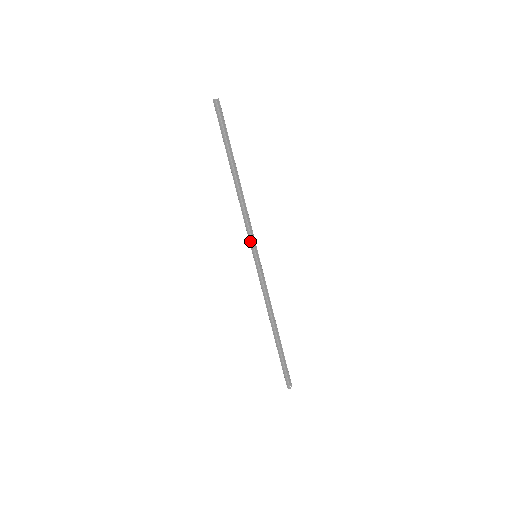
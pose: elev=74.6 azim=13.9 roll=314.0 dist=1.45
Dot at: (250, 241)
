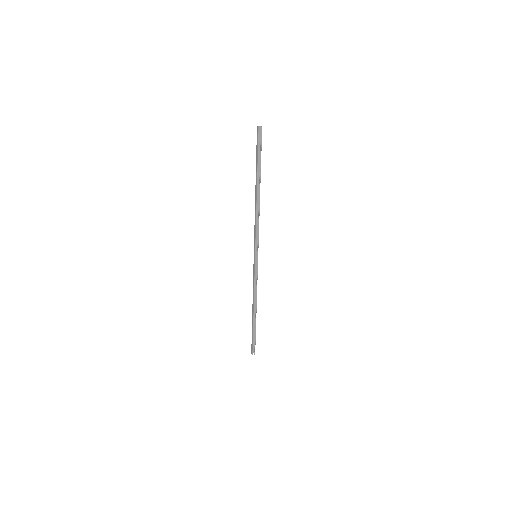
Dot at: (254, 244)
